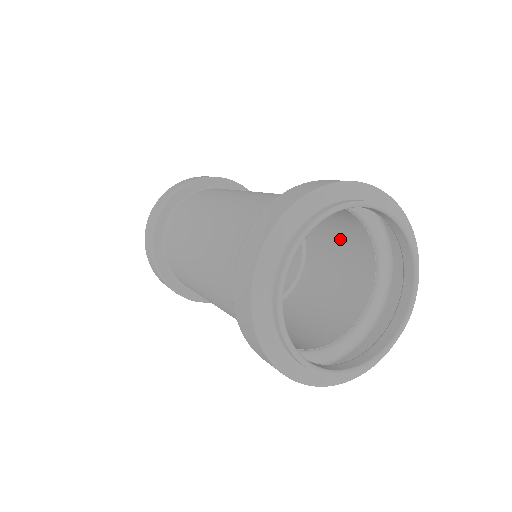
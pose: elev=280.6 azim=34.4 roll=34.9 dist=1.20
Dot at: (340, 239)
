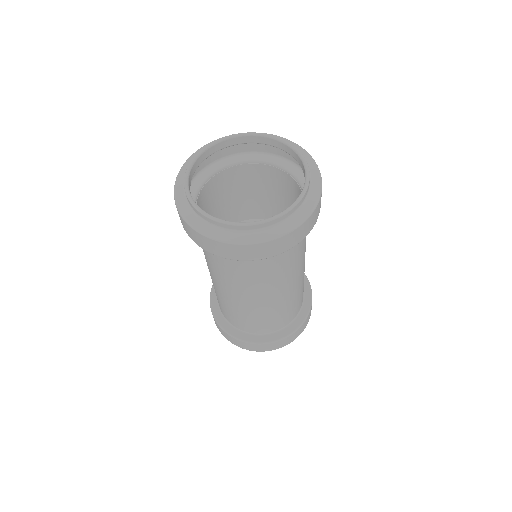
Dot at: occluded
